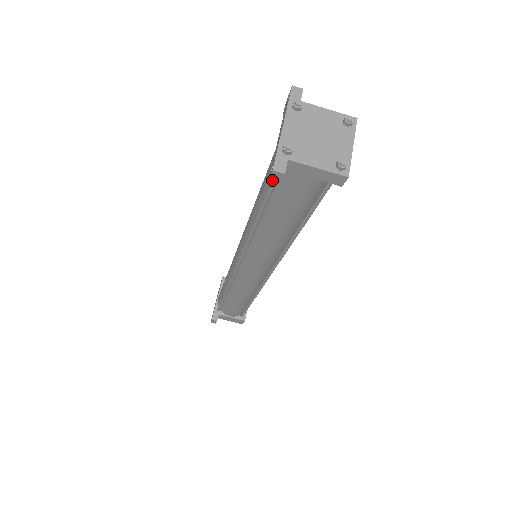
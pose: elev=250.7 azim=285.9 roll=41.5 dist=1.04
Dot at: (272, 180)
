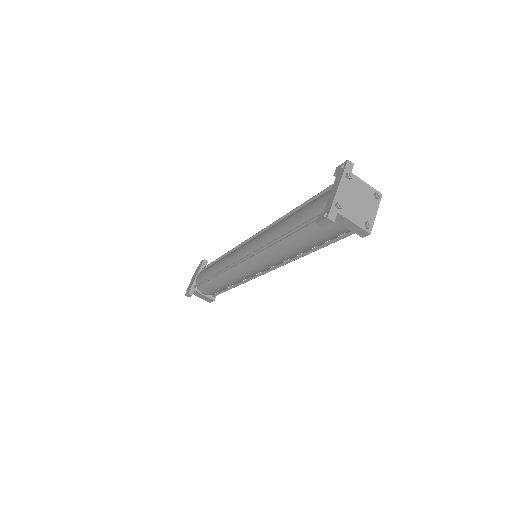
Dot at: (322, 222)
